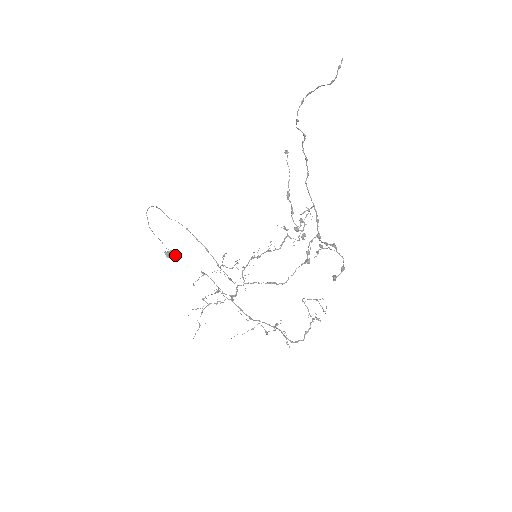
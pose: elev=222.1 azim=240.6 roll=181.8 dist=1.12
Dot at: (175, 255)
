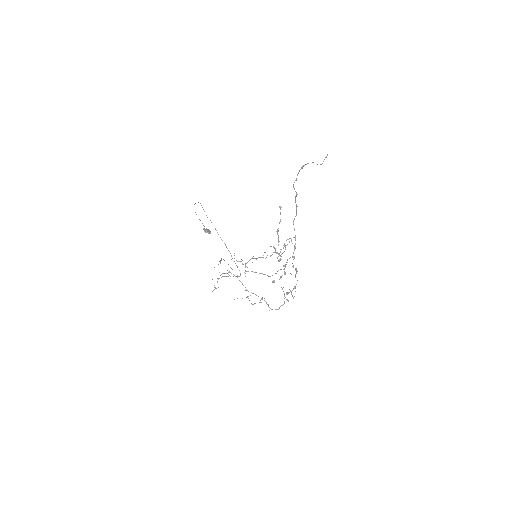
Dot at: (210, 232)
